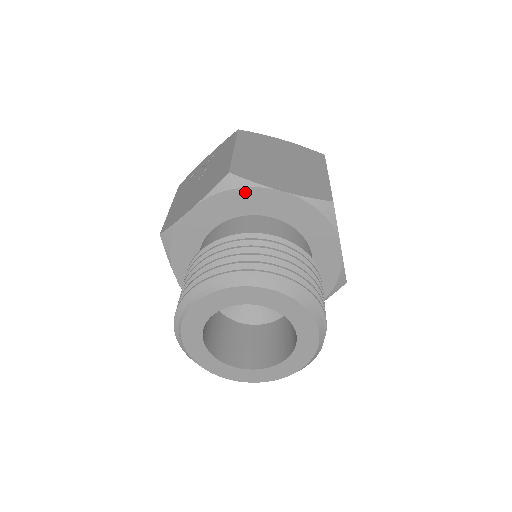
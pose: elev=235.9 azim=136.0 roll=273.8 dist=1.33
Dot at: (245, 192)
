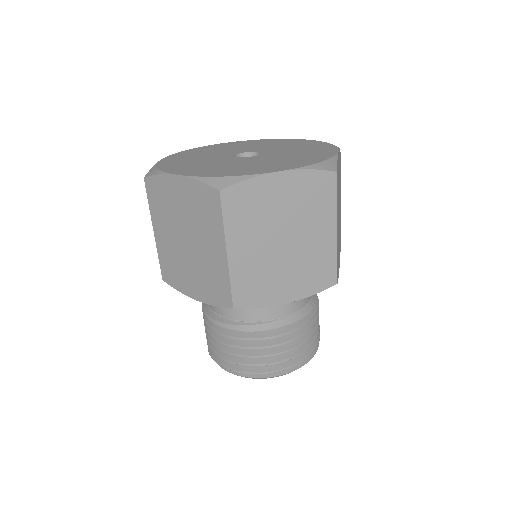
Dot at: occluded
